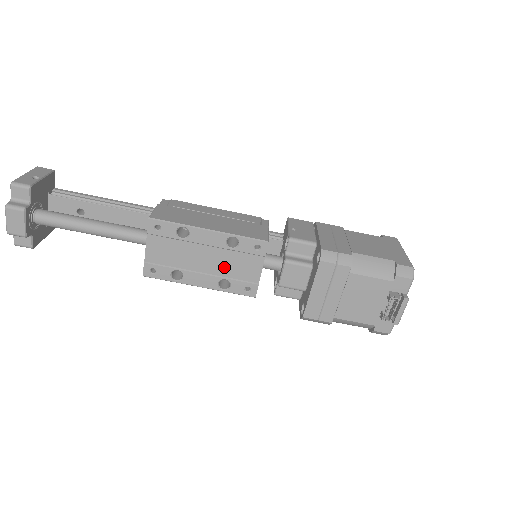
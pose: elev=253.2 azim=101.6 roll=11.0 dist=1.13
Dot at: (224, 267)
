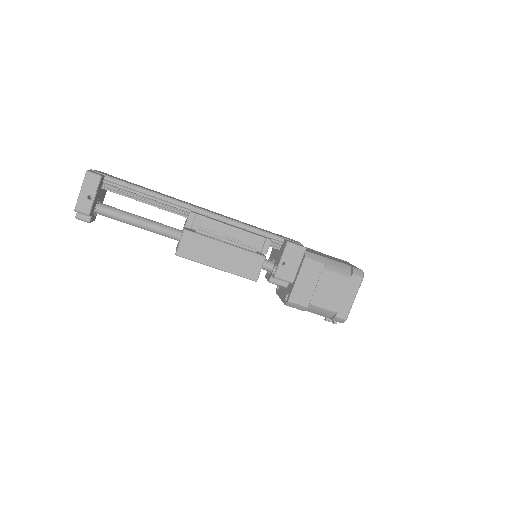
Dot at: occluded
